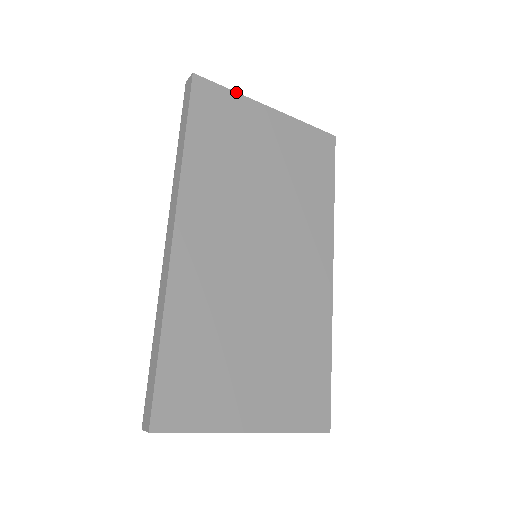
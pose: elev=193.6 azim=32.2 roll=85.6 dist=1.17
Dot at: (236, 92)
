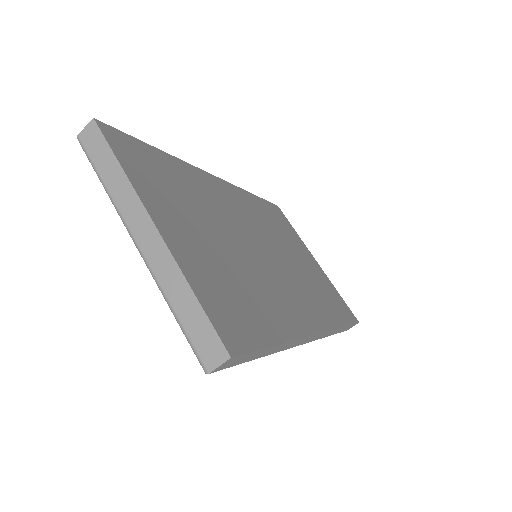
Dot at: occluded
